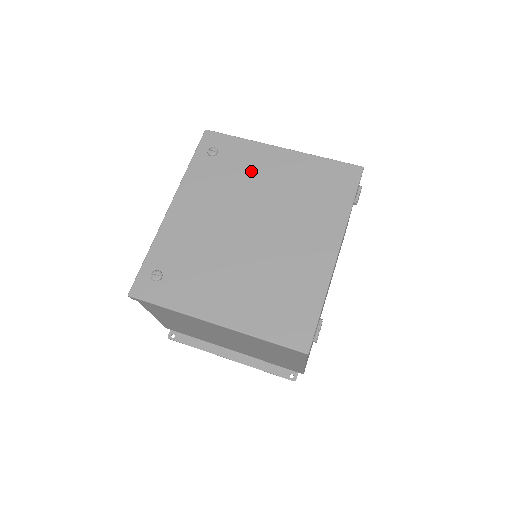
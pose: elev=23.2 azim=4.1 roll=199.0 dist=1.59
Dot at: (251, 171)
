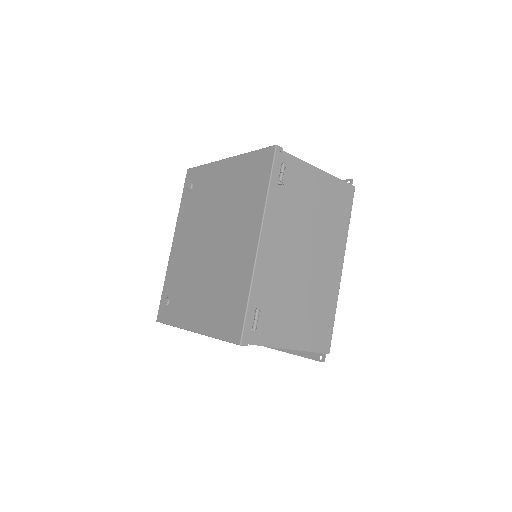
Dot at: (209, 191)
